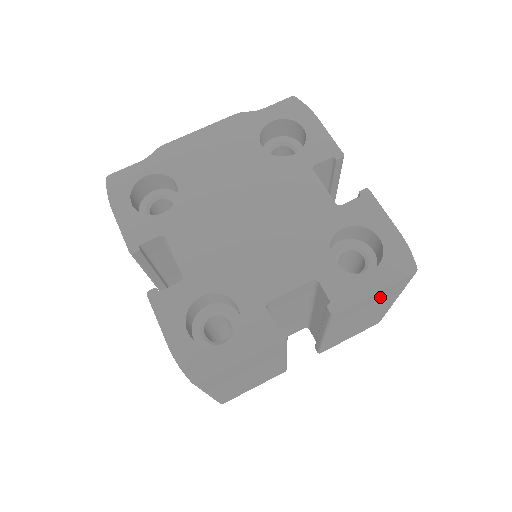
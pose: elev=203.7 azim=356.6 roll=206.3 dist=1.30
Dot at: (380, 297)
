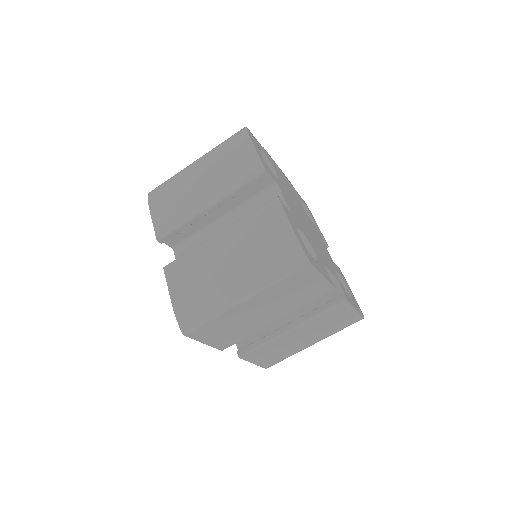
Dot at: (342, 321)
